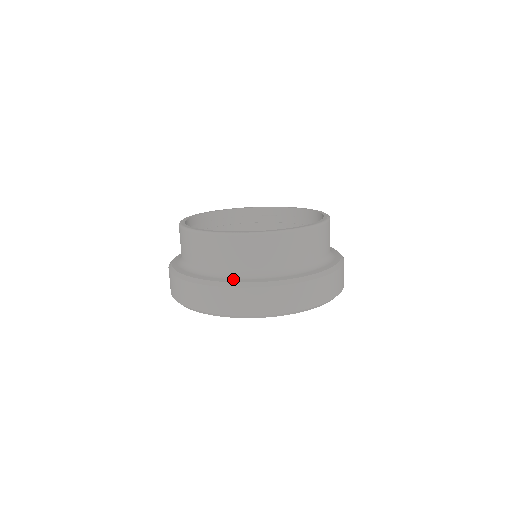
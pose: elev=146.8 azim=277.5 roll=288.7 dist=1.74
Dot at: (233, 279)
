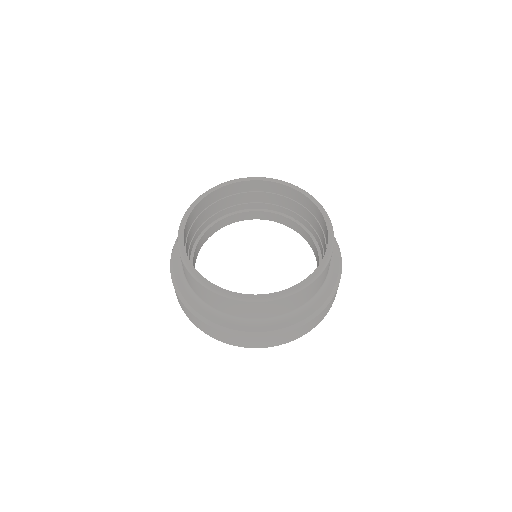
Dot at: (214, 317)
